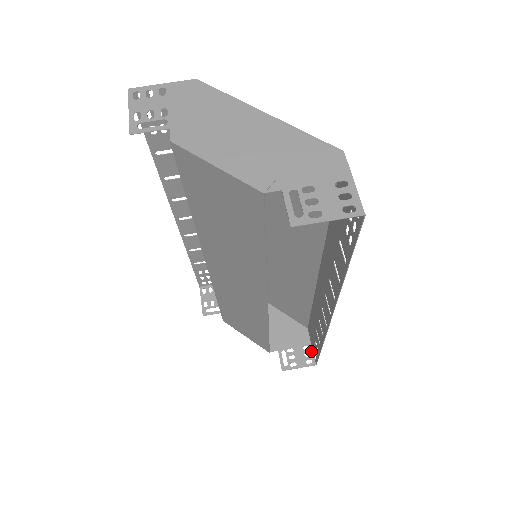
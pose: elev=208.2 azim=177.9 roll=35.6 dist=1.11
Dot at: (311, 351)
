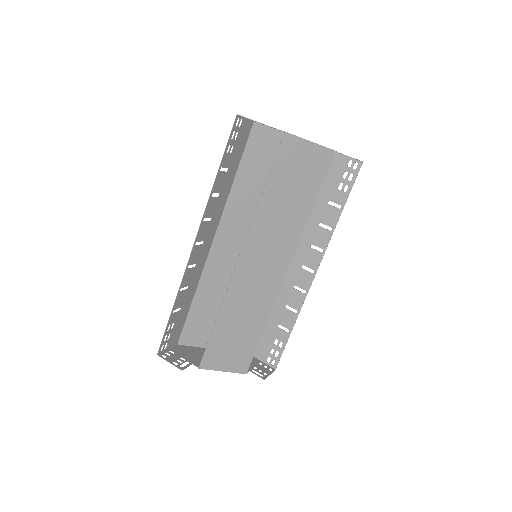
Dot at: (265, 364)
